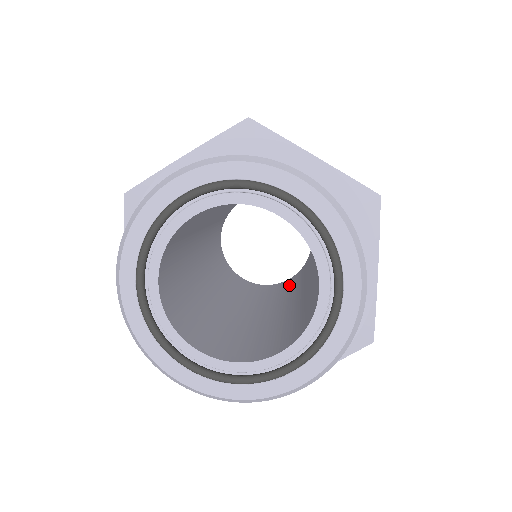
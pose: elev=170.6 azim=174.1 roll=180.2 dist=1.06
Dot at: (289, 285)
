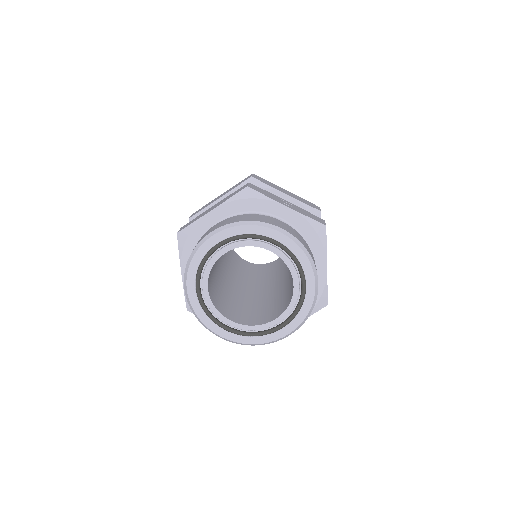
Dot at: (247, 269)
